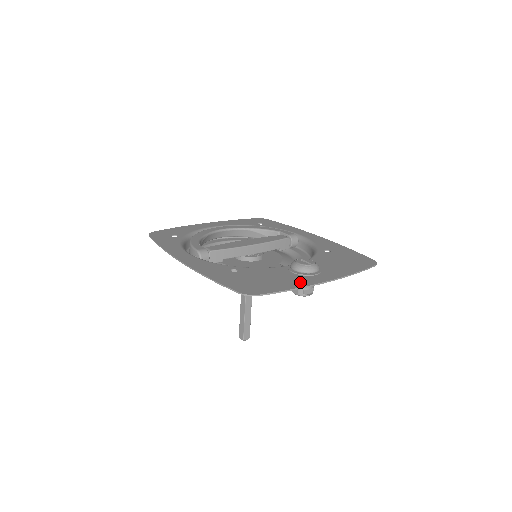
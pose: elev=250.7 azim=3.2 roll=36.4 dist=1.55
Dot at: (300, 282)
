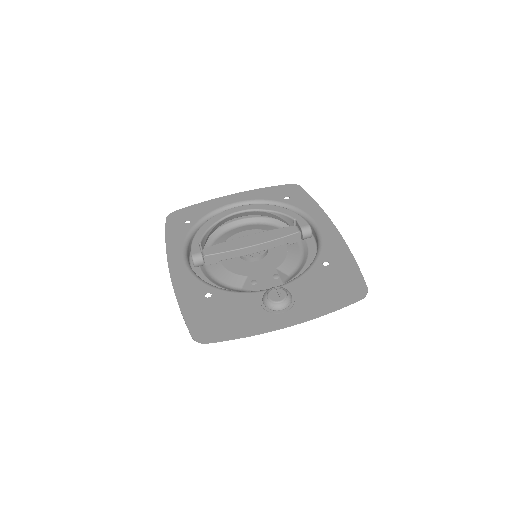
Dot at: (258, 325)
